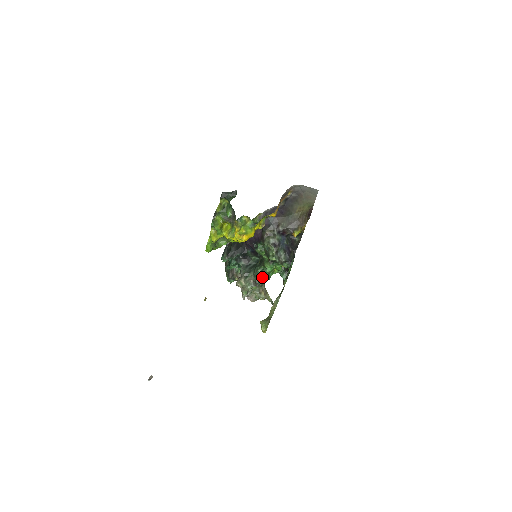
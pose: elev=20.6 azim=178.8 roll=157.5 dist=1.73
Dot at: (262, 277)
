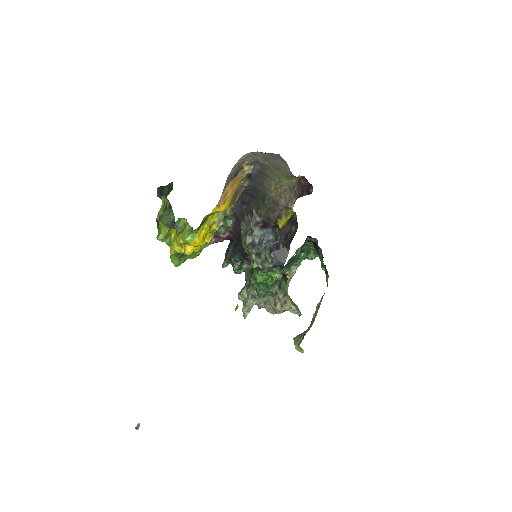
Dot at: (261, 287)
